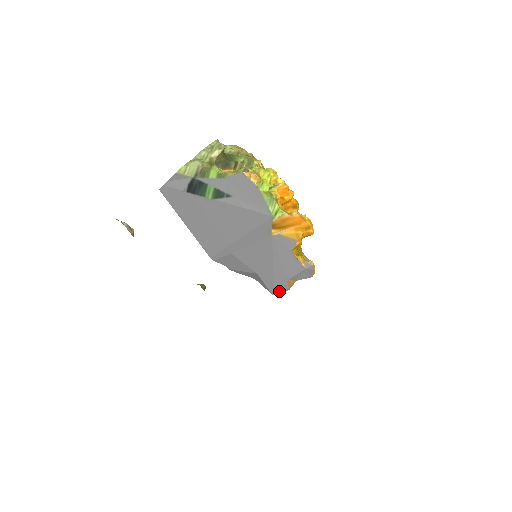
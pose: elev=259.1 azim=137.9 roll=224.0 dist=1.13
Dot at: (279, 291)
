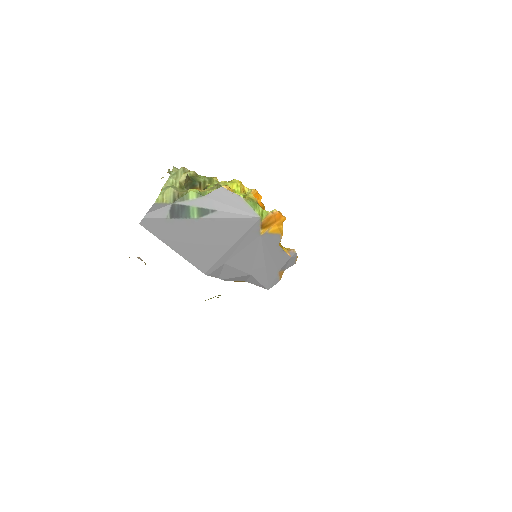
Dot at: (272, 284)
